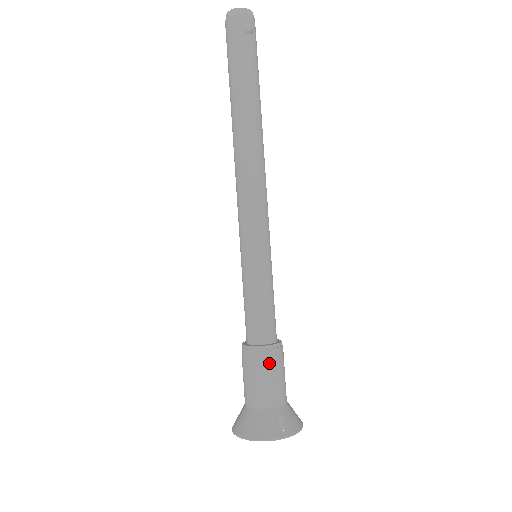
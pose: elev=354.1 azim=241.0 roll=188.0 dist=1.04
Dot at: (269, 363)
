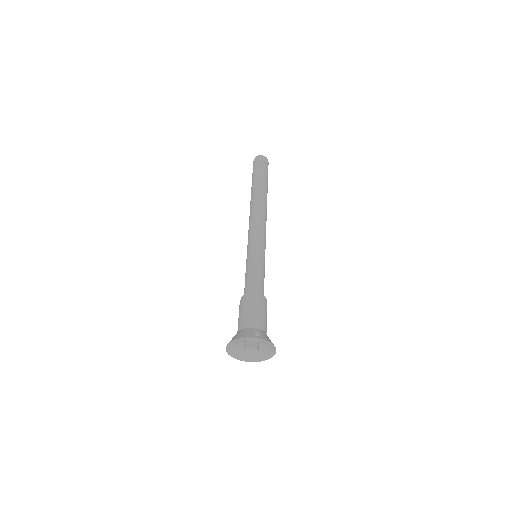
Dot at: (254, 302)
